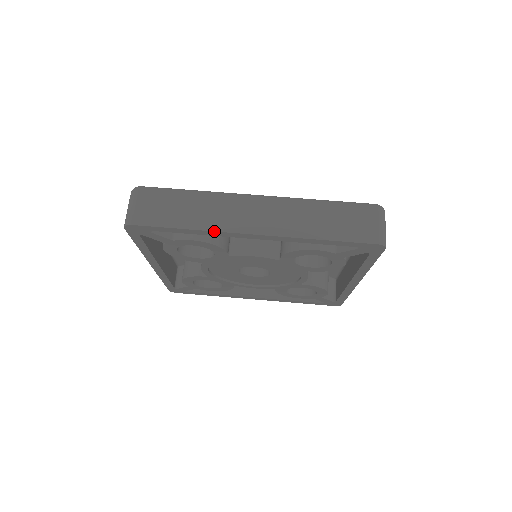
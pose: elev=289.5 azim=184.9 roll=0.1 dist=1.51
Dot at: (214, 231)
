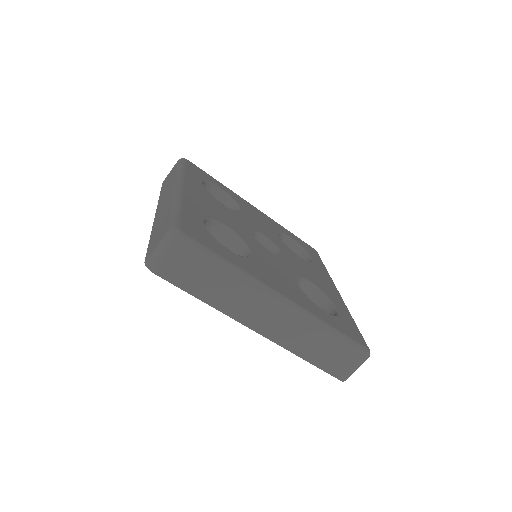
Dot at: (226, 314)
